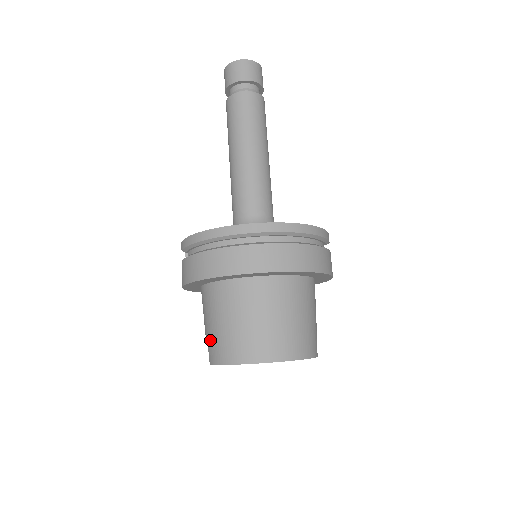
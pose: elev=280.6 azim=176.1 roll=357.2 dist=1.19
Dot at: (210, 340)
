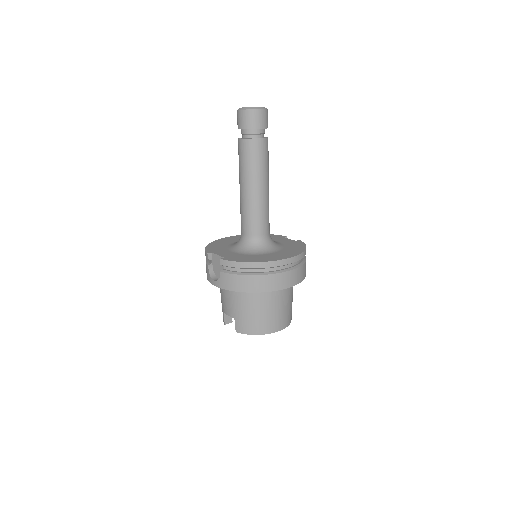
Dot at: (239, 320)
